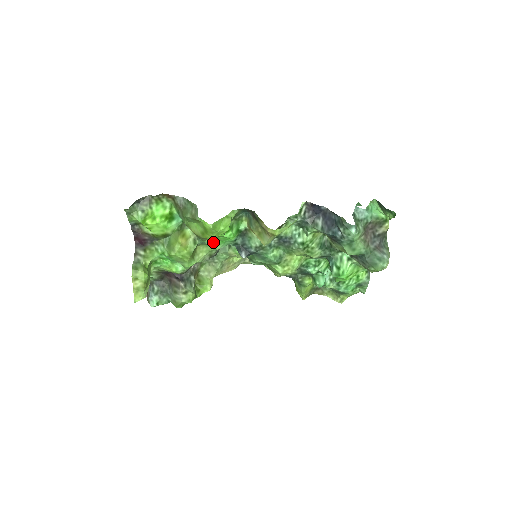
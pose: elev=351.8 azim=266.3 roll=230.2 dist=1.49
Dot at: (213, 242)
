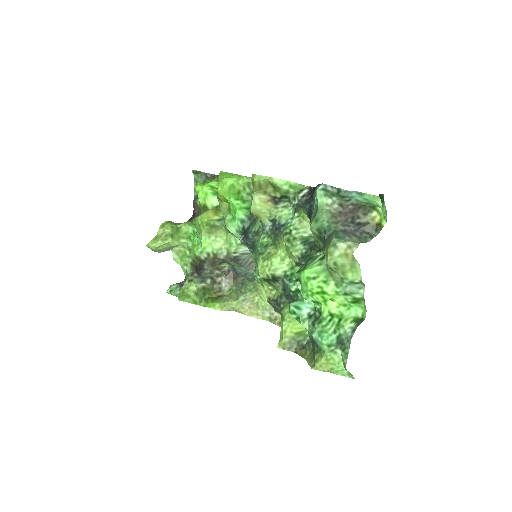
Dot at: (228, 218)
